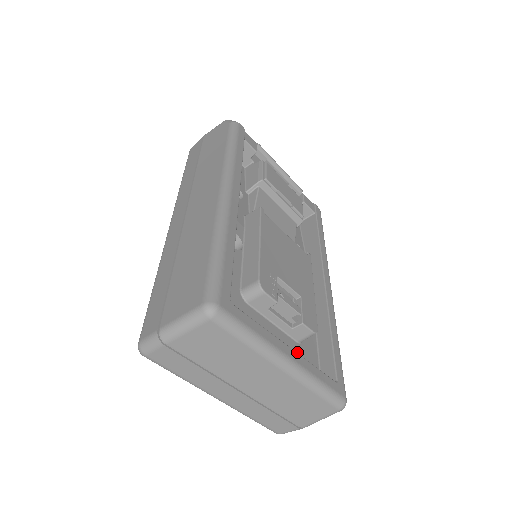
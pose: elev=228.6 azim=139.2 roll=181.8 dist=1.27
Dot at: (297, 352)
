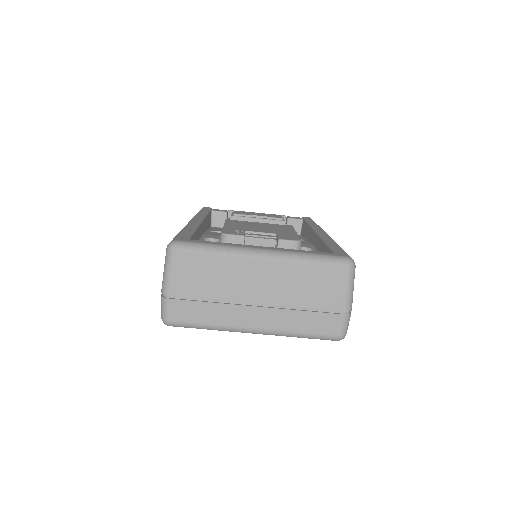
Dot at: occluded
